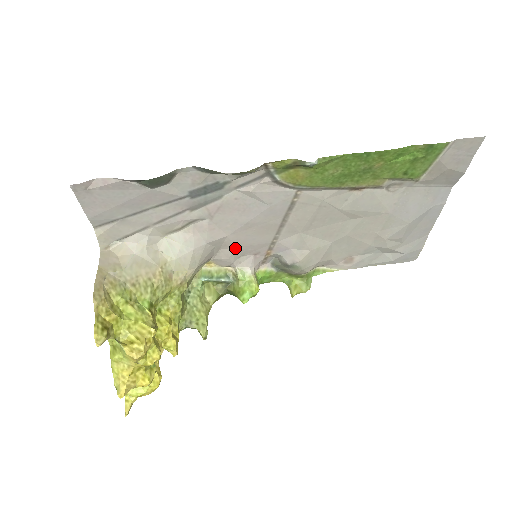
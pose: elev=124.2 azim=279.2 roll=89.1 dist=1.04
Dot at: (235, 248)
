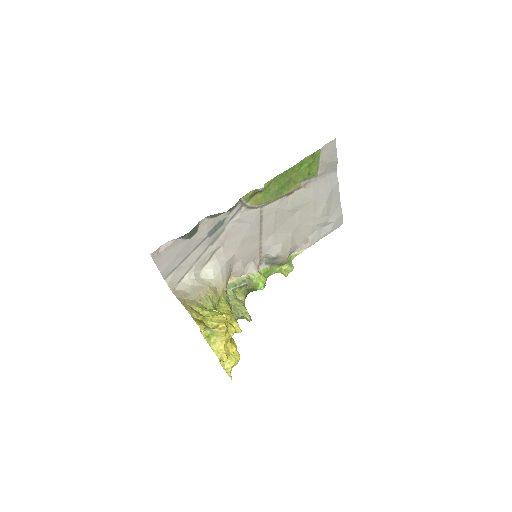
Dot at: (242, 260)
